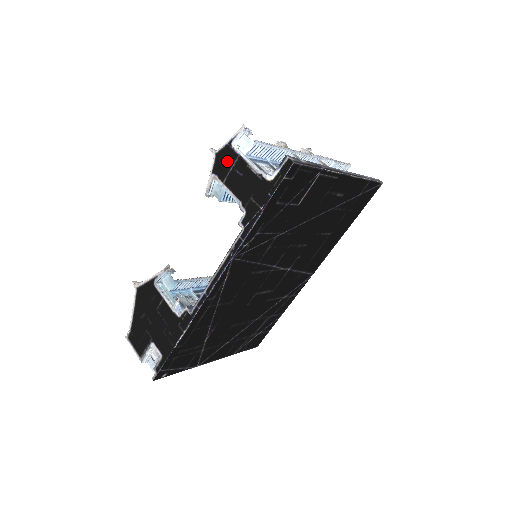
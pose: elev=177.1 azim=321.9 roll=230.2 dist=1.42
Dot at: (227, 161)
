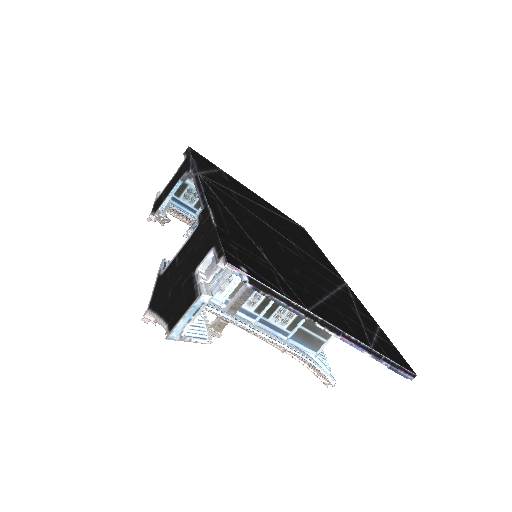
Dot at: (159, 200)
